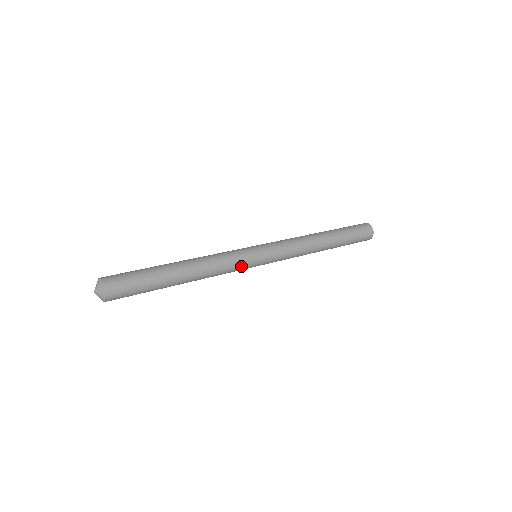
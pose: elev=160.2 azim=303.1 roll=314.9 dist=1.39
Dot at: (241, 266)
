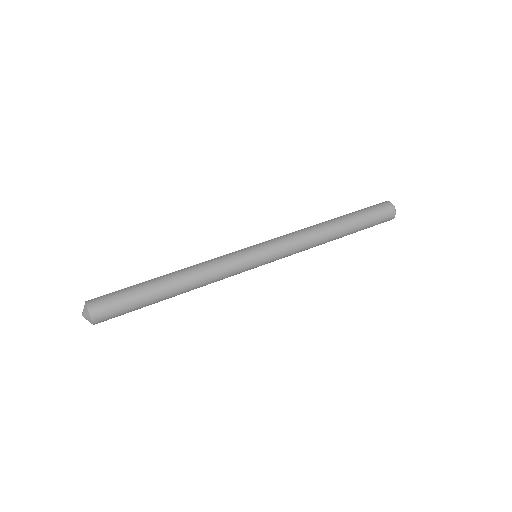
Dot at: occluded
